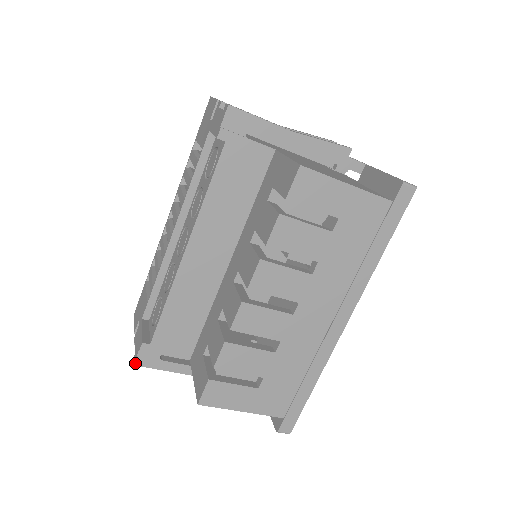
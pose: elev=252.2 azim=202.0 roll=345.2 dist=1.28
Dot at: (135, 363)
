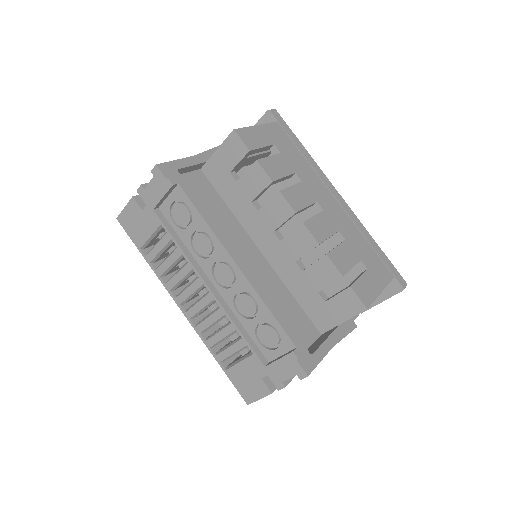
Dot at: (307, 374)
